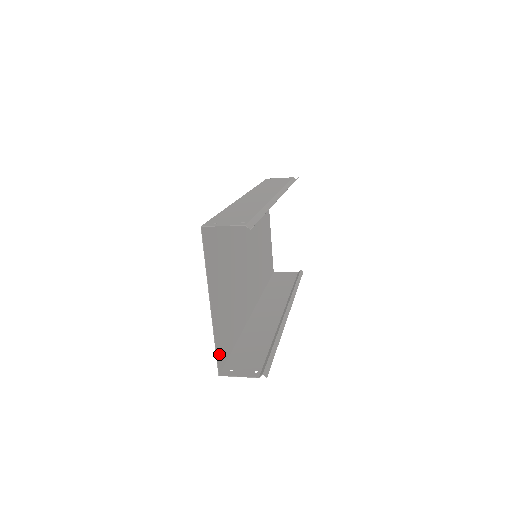
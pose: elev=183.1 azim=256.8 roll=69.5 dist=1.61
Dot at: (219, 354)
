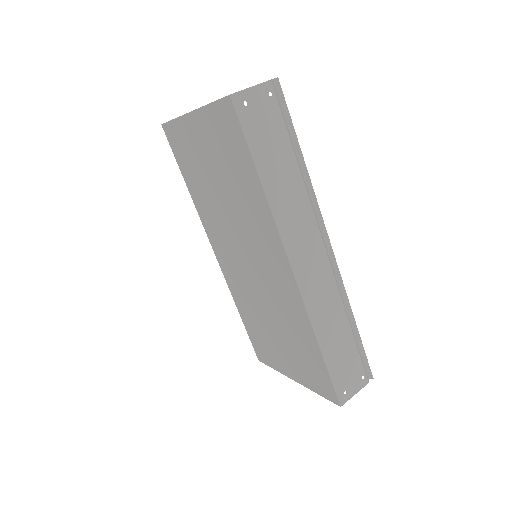
Dot at: (265, 360)
